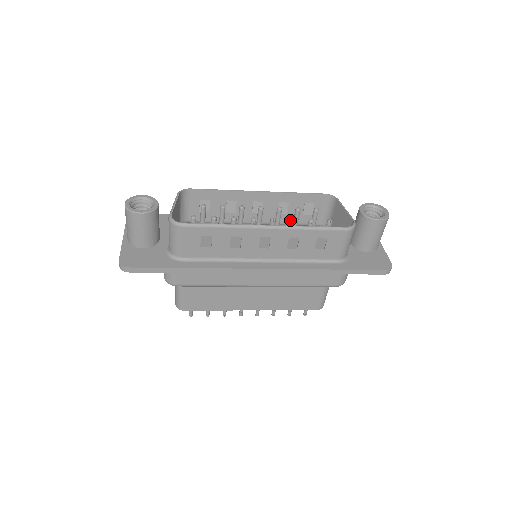
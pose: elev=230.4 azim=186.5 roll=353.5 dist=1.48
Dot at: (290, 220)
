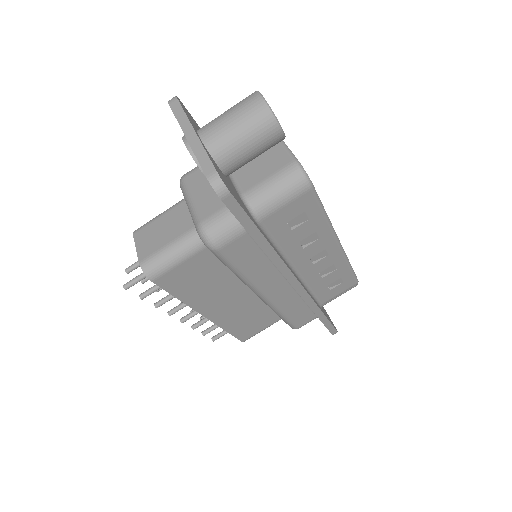
Dot at: occluded
